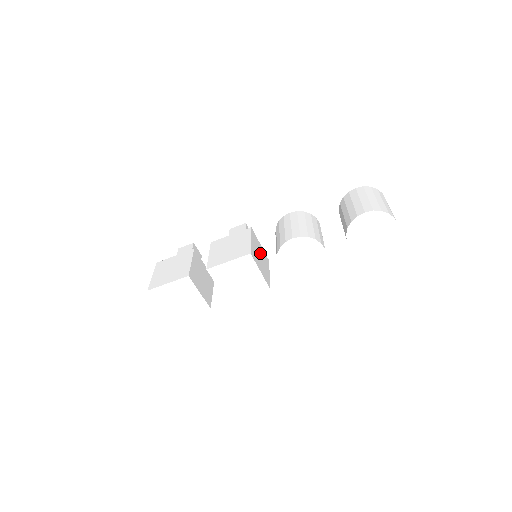
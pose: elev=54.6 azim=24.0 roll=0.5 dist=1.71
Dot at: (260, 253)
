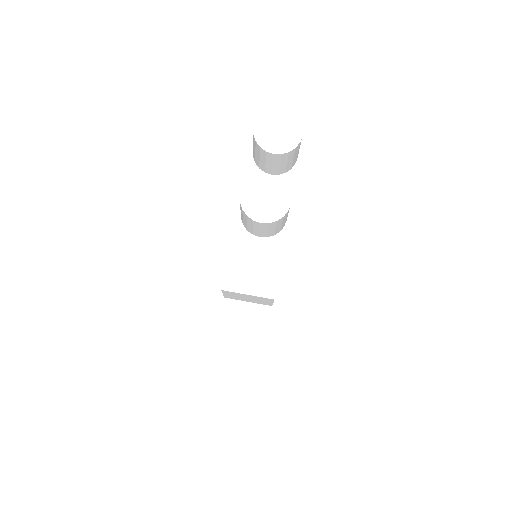
Dot at: occluded
